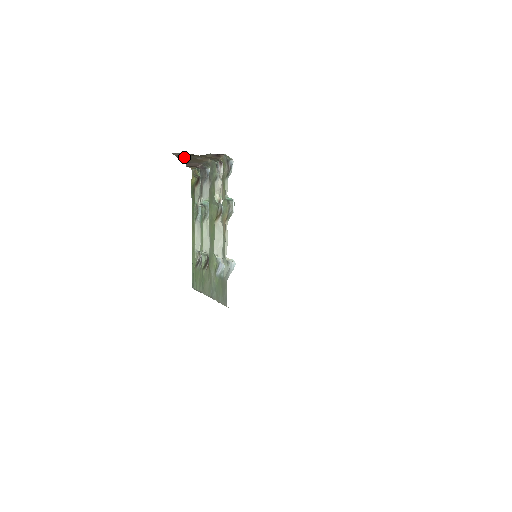
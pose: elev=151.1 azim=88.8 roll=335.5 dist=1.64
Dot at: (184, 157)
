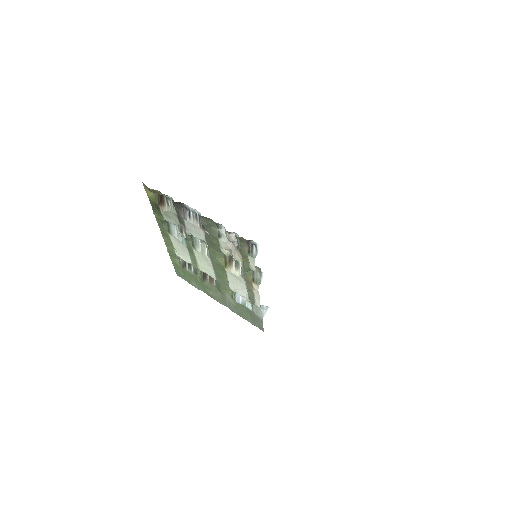
Dot at: occluded
